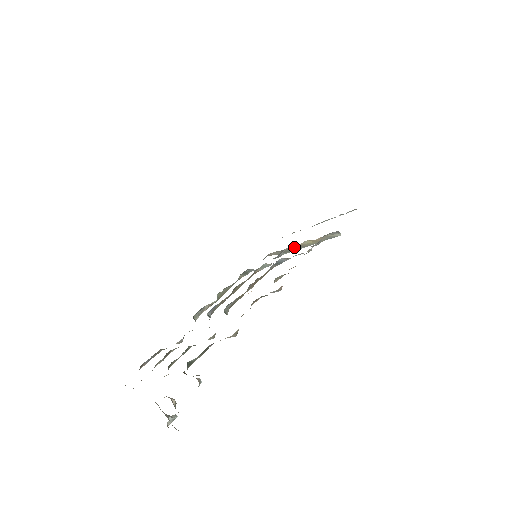
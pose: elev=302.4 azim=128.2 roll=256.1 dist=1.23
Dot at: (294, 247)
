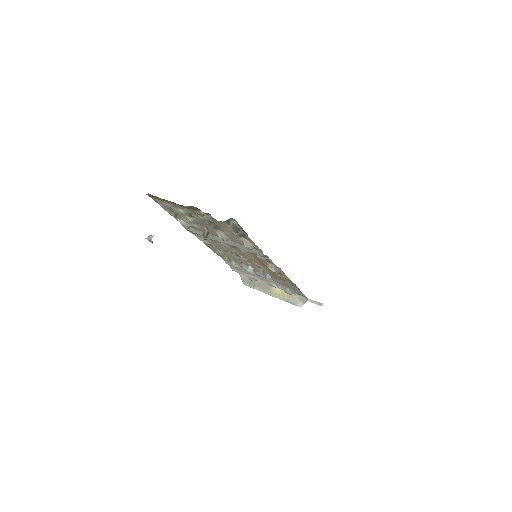
Dot at: (263, 286)
